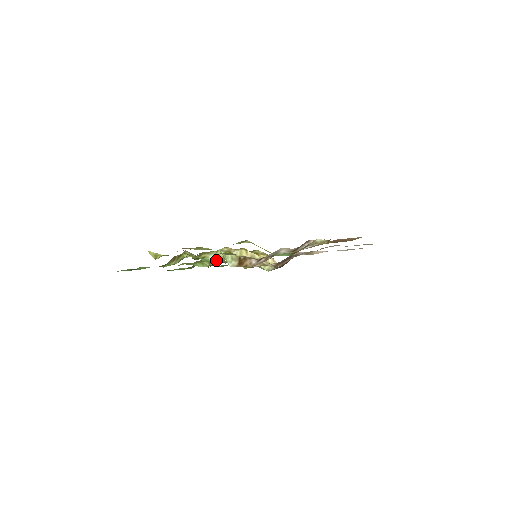
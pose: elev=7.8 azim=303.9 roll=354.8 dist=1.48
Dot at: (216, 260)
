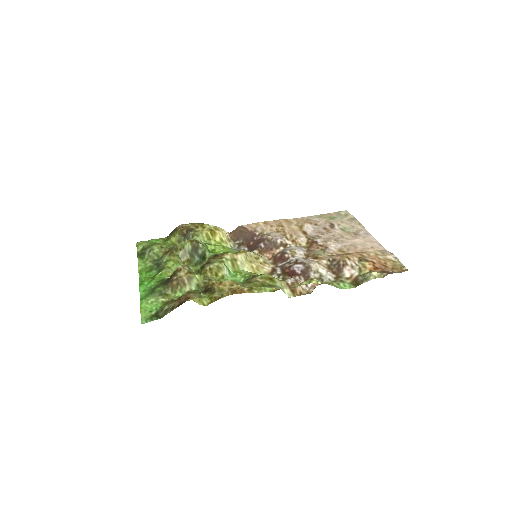
Dot at: (232, 274)
